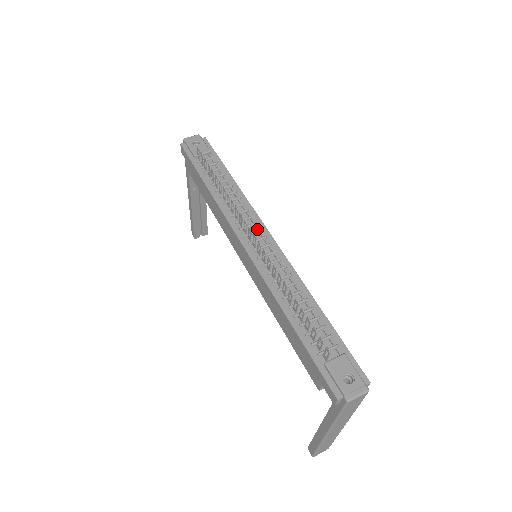
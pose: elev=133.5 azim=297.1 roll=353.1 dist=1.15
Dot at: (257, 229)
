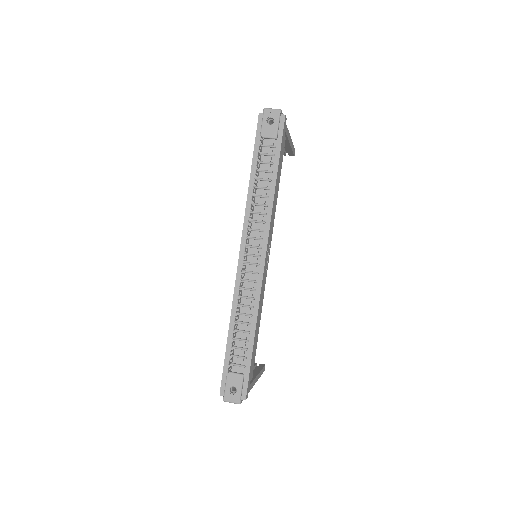
Dot at: (258, 245)
